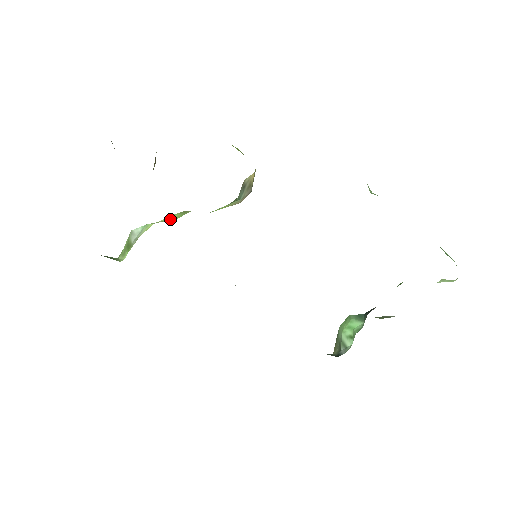
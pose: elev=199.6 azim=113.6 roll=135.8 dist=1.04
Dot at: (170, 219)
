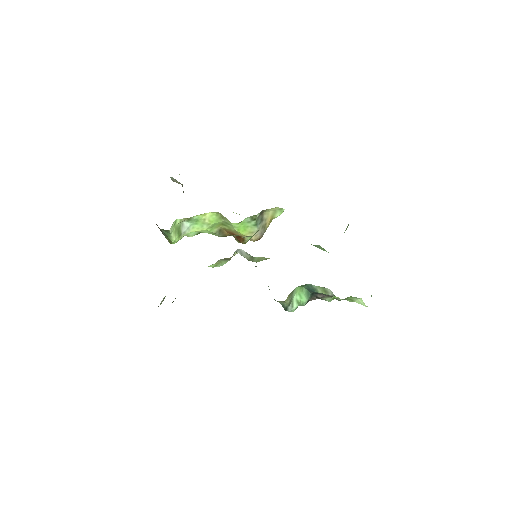
Dot at: (209, 220)
